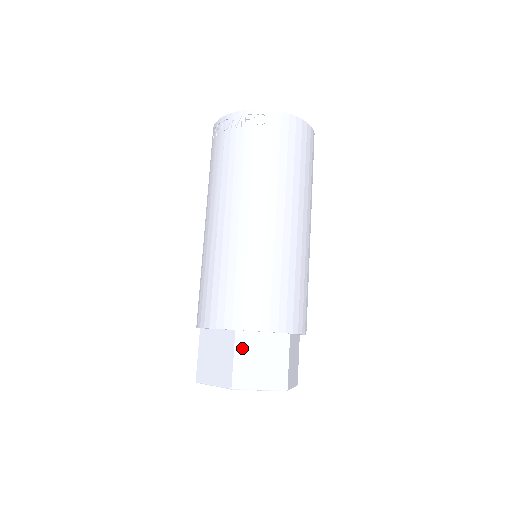
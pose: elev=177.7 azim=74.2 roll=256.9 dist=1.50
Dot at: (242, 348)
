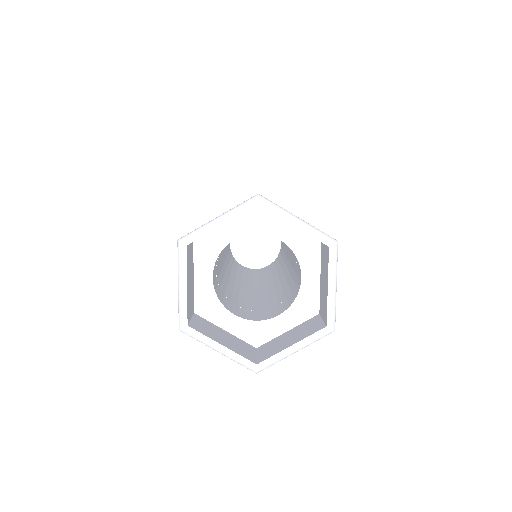
Dot at: occluded
